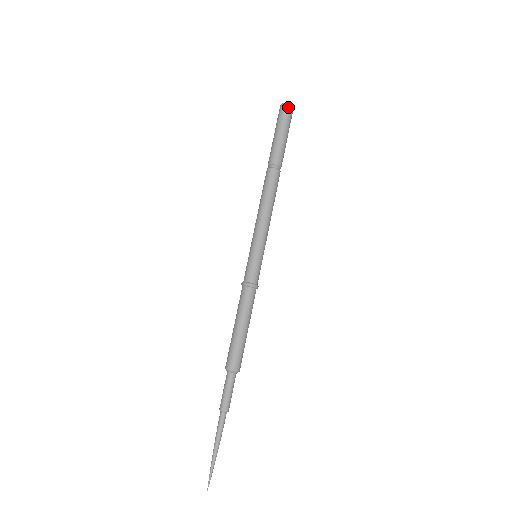
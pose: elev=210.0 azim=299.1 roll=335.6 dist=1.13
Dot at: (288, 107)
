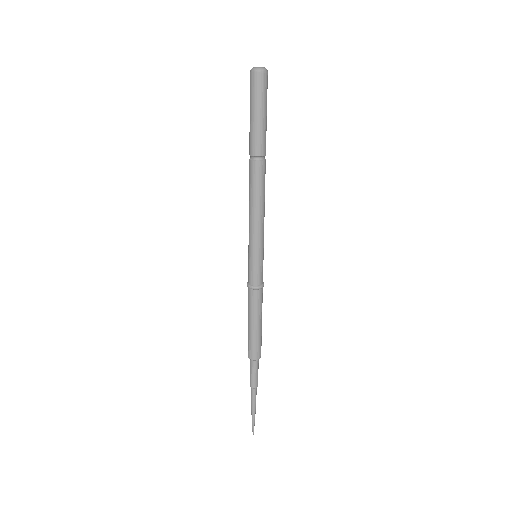
Dot at: (260, 76)
